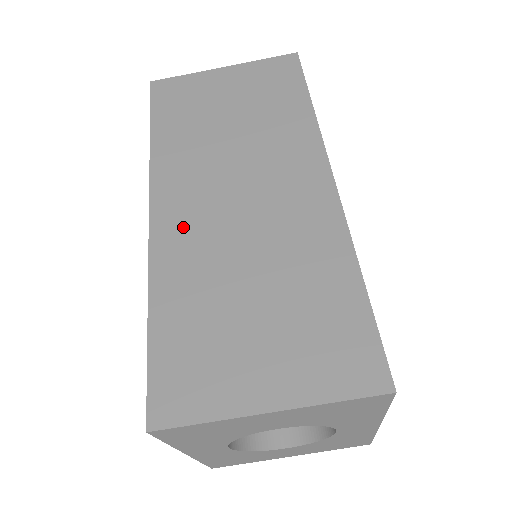
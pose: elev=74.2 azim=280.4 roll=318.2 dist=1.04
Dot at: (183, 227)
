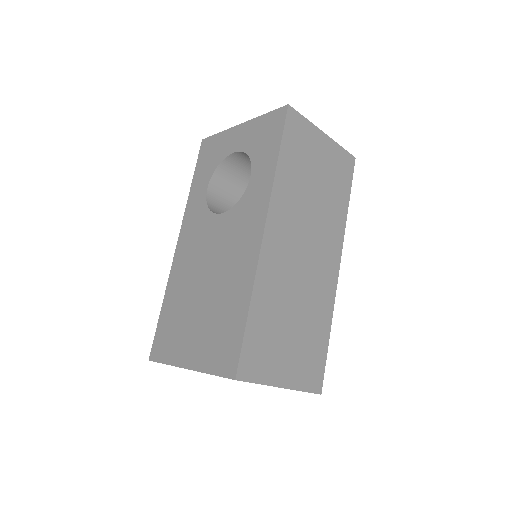
Dot at: (277, 256)
